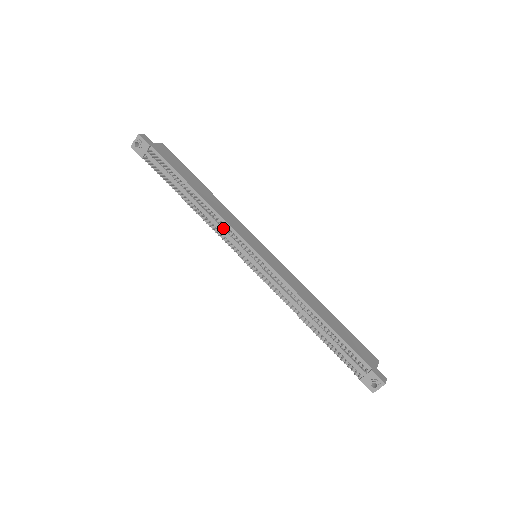
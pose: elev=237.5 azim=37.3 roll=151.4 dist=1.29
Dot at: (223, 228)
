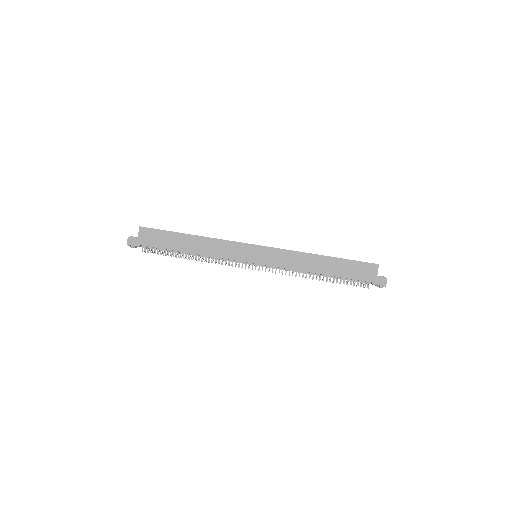
Dot at: (224, 260)
